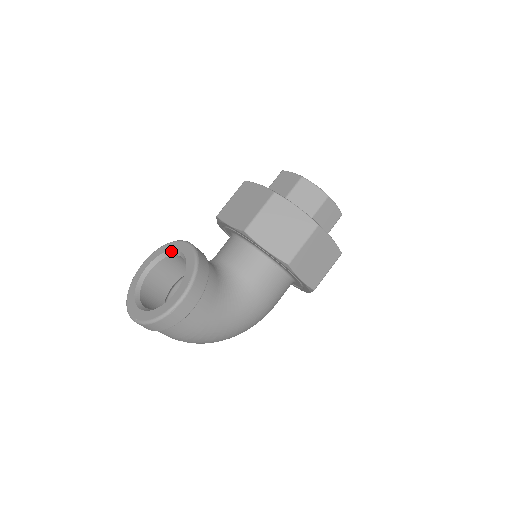
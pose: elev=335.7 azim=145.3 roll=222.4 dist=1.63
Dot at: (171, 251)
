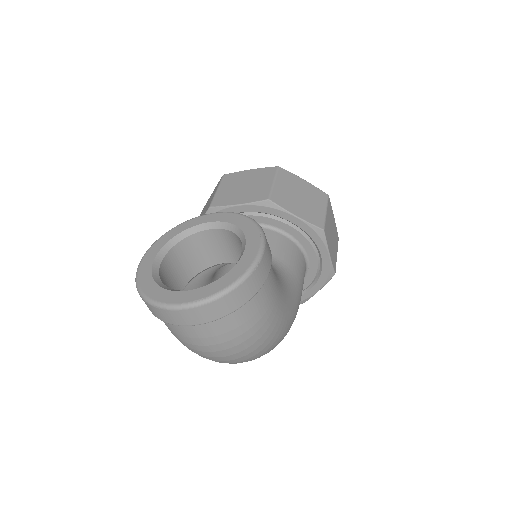
Dot at: (189, 229)
